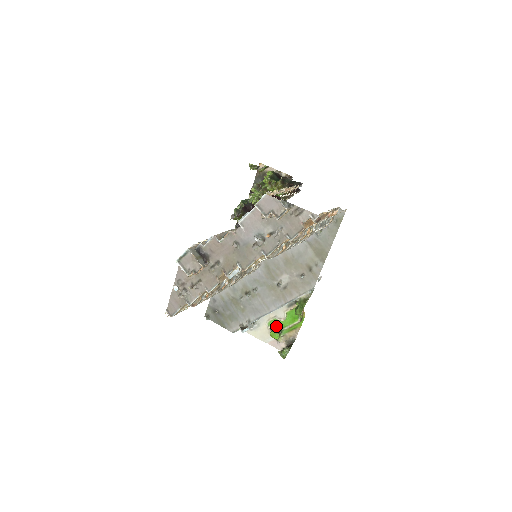
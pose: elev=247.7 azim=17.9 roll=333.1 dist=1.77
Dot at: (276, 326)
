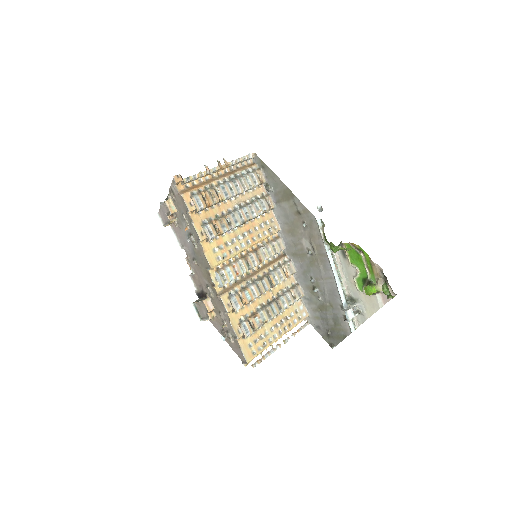
Dot at: (364, 283)
